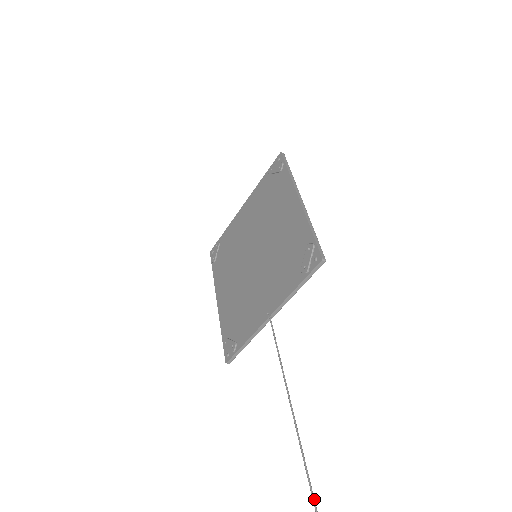
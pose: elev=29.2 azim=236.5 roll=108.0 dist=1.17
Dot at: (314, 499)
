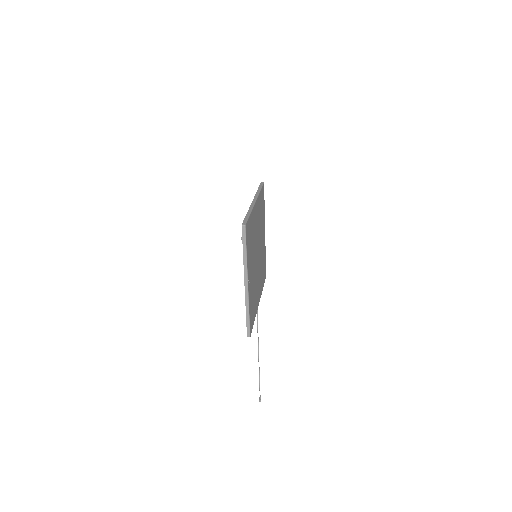
Dot at: (259, 383)
